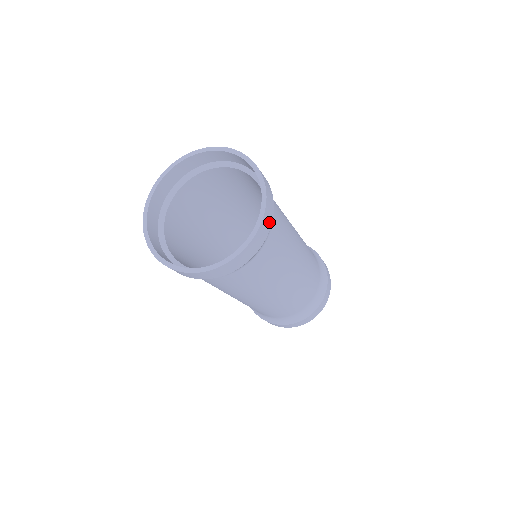
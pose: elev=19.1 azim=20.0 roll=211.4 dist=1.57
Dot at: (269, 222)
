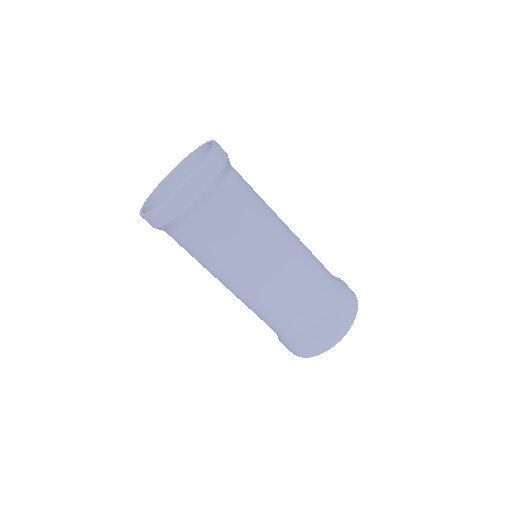
Dot at: (220, 162)
